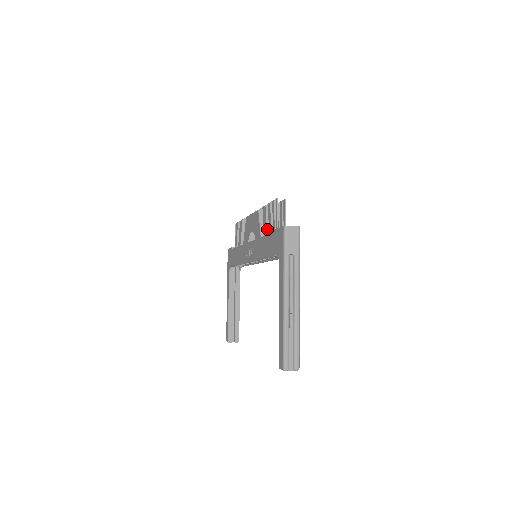
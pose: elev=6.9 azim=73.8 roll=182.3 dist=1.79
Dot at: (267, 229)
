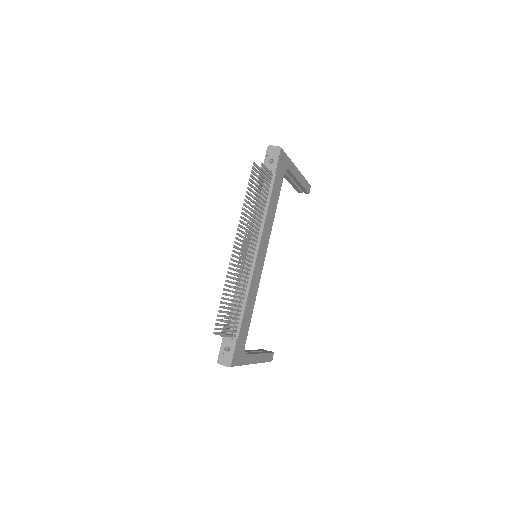
Dot at: occluded
